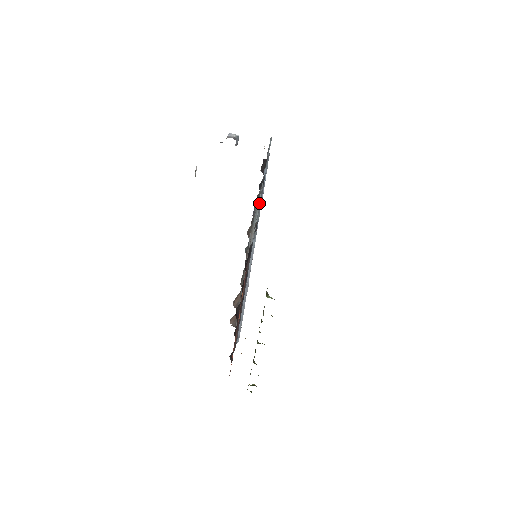
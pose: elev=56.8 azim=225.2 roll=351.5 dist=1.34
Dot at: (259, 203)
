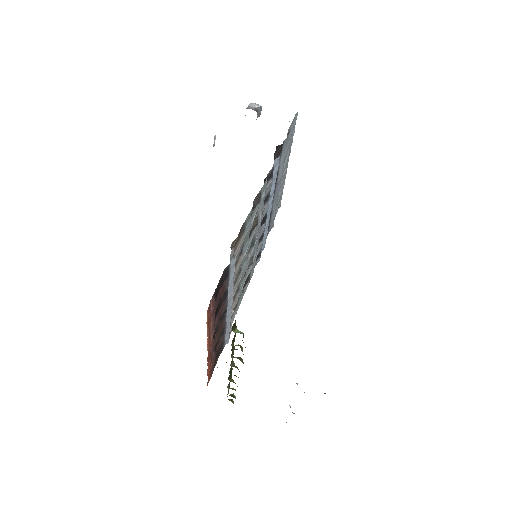
Dot at: (267, 196)
